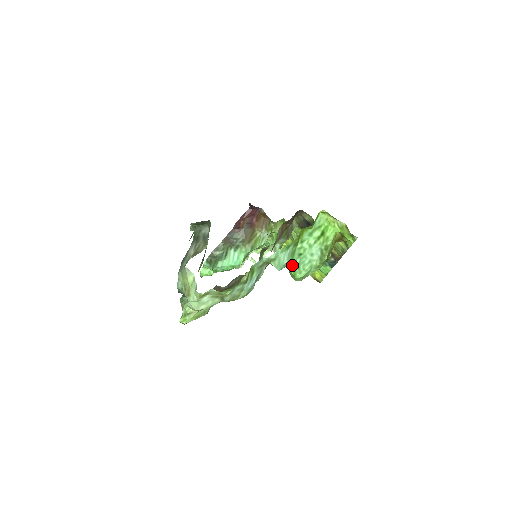
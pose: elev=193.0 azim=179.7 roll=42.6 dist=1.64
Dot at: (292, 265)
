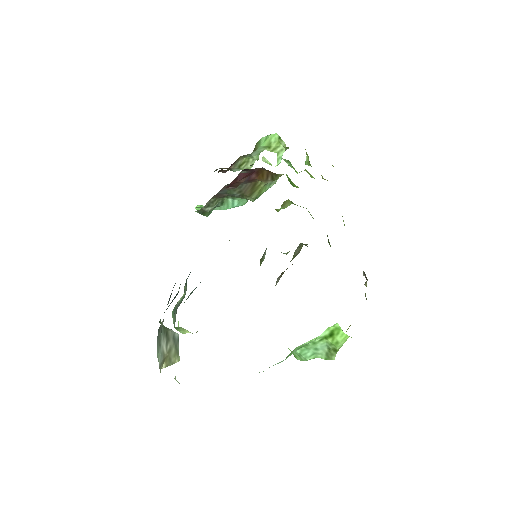
Dot at: occluded
